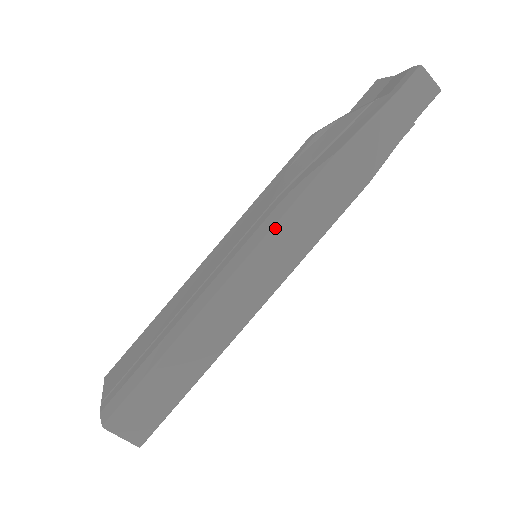
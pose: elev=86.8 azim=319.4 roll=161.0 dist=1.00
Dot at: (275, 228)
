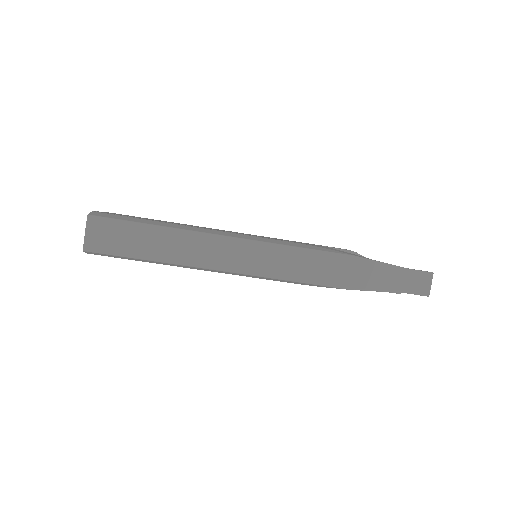
Dot at: (287, 247)
